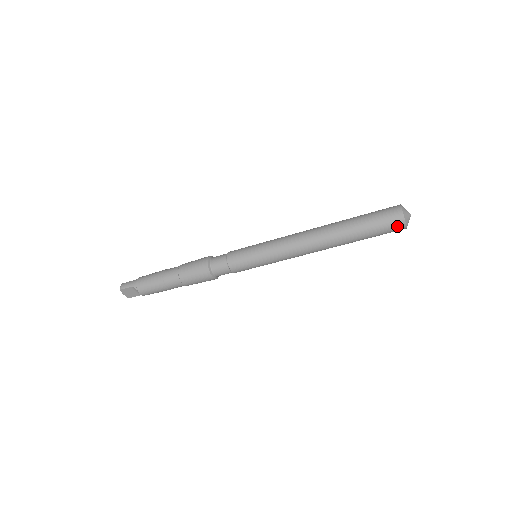
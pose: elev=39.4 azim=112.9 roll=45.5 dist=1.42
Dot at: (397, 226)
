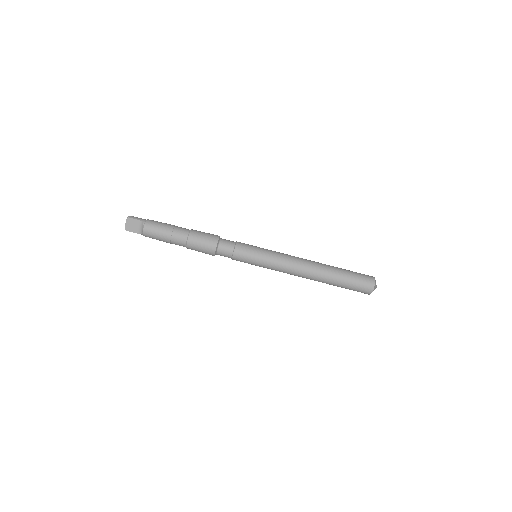
Dot at: (368, 287)
